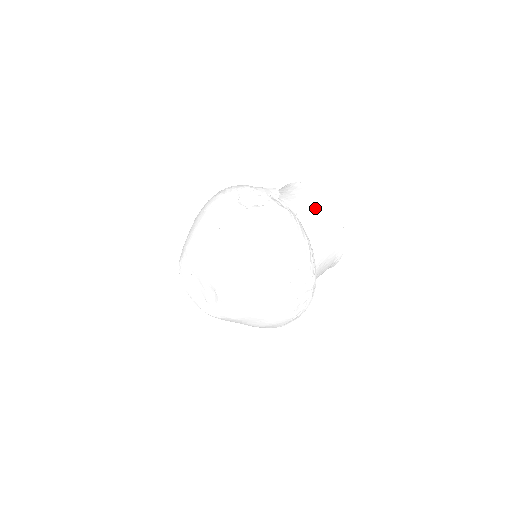
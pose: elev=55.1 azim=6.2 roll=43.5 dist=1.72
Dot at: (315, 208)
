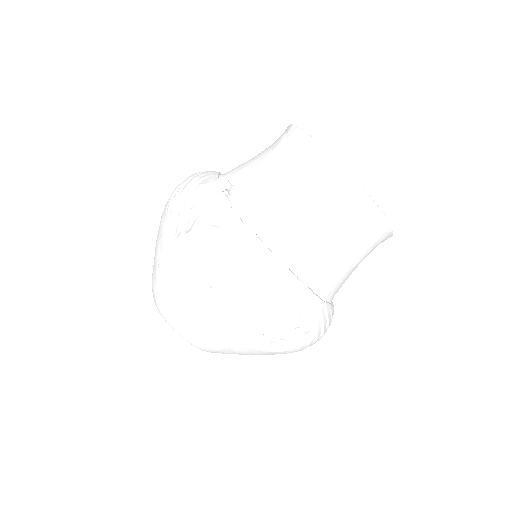
Dot at: (301, 183)
